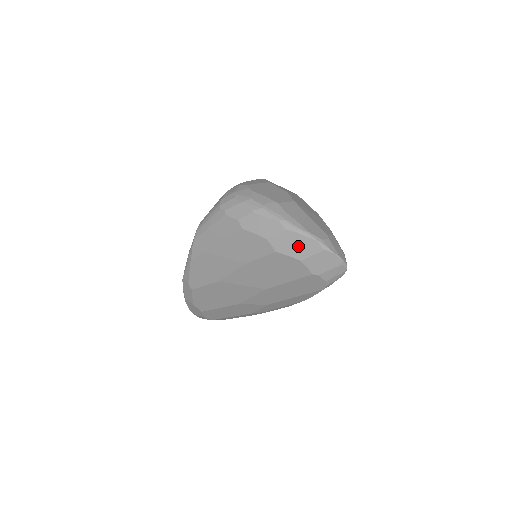
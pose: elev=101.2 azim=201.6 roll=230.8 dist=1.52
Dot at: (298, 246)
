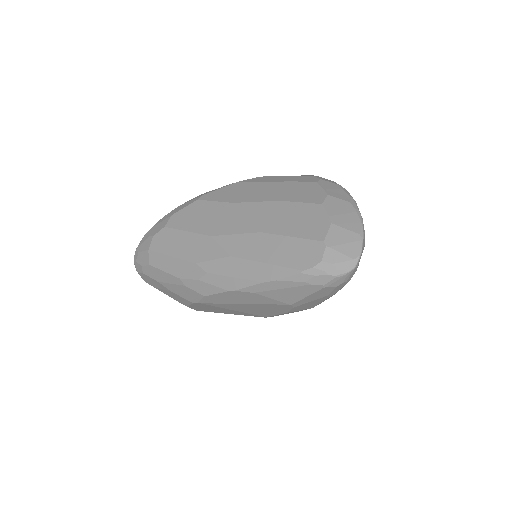
Dot at: (344, 215)
